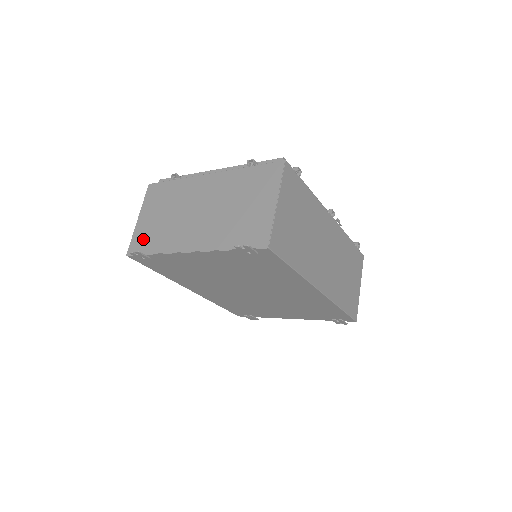
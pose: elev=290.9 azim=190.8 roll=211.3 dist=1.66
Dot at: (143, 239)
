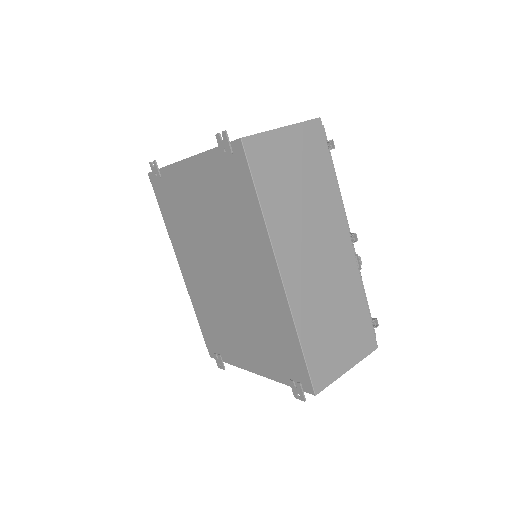
Dot at: occluded
